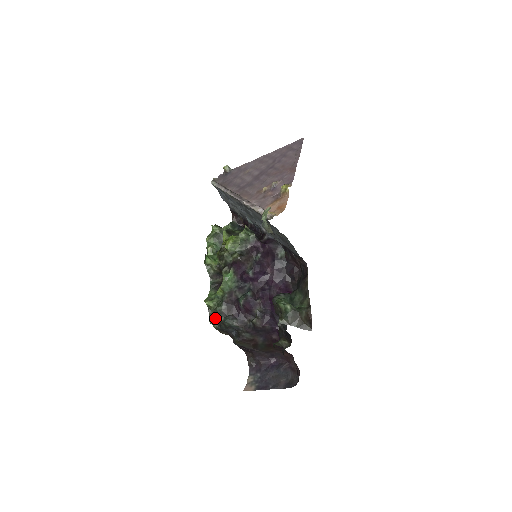
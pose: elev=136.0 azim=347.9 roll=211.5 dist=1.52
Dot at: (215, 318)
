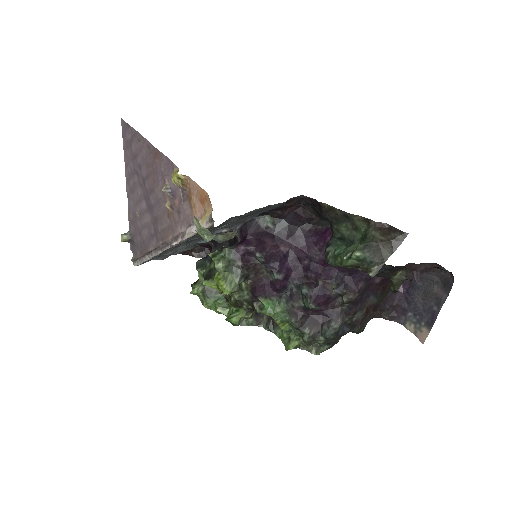
Dot at: (315, 345)
